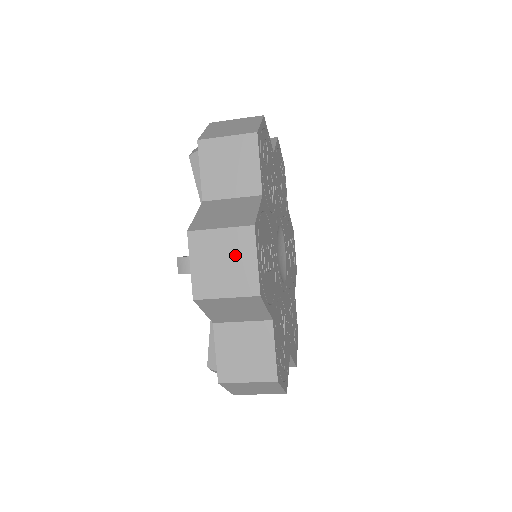
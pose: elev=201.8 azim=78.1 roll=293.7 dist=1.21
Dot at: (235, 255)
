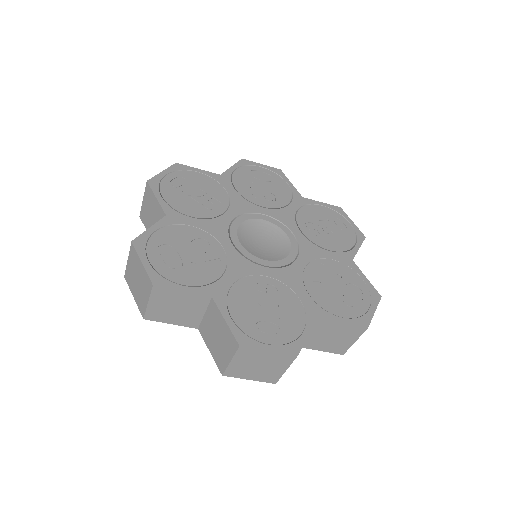
Dot at: occluded
